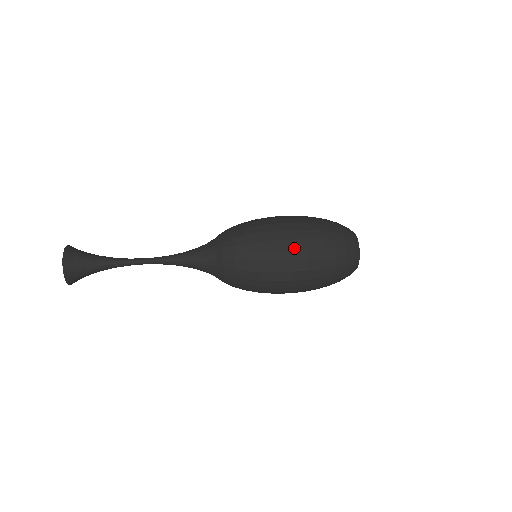
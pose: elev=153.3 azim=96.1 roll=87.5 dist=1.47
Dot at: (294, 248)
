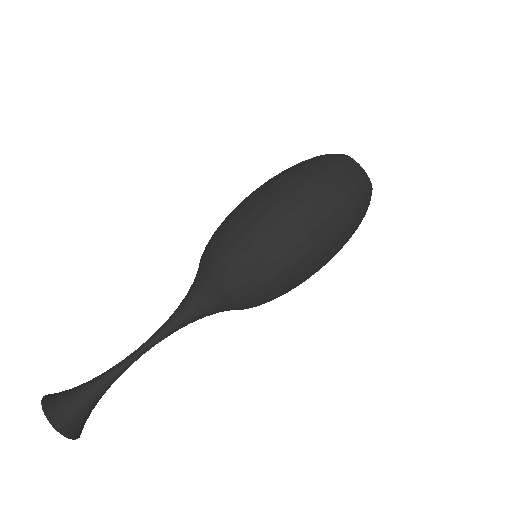
Dot at: occluded
